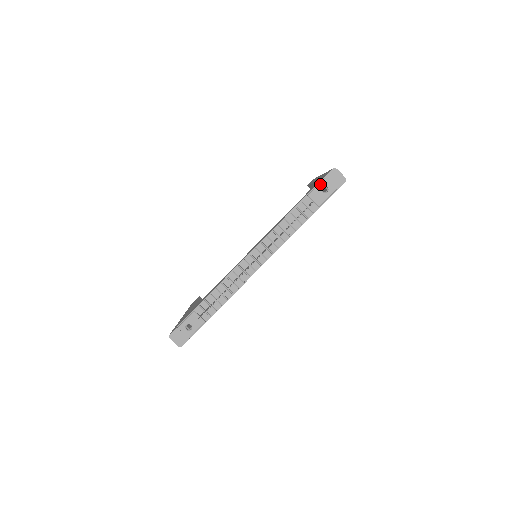
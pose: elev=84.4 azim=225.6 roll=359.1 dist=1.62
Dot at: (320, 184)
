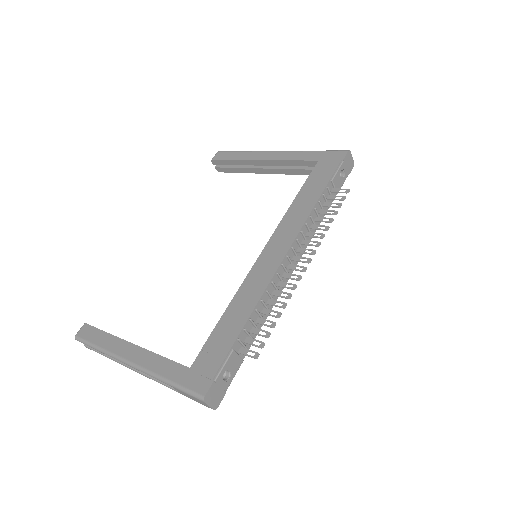
Dot at: (340, 167)
